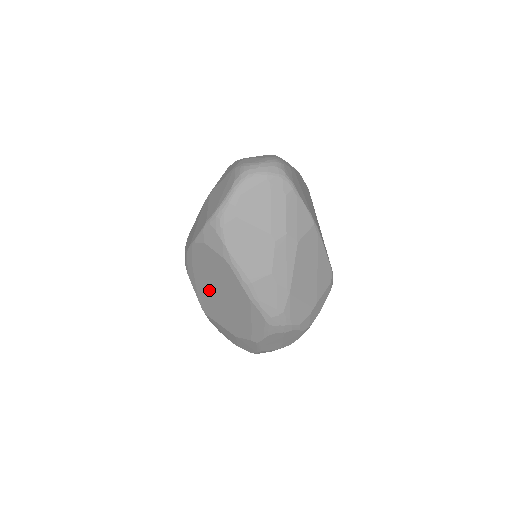
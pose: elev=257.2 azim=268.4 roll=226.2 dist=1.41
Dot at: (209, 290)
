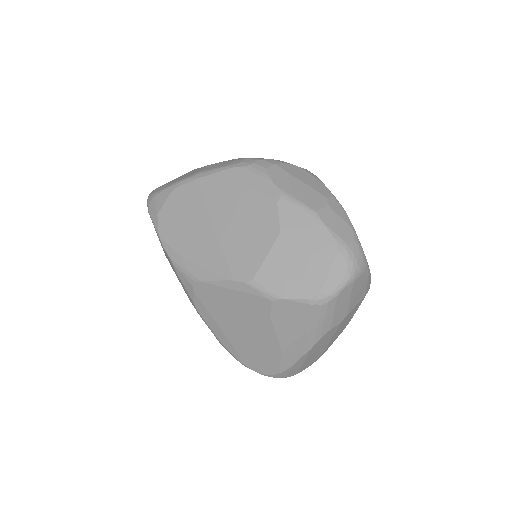
Dot at: (210, 243)
